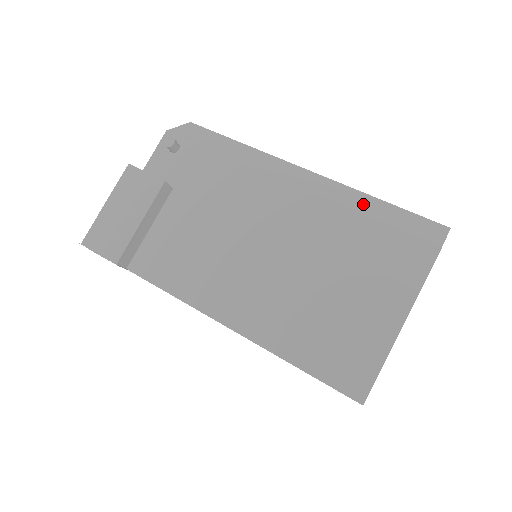
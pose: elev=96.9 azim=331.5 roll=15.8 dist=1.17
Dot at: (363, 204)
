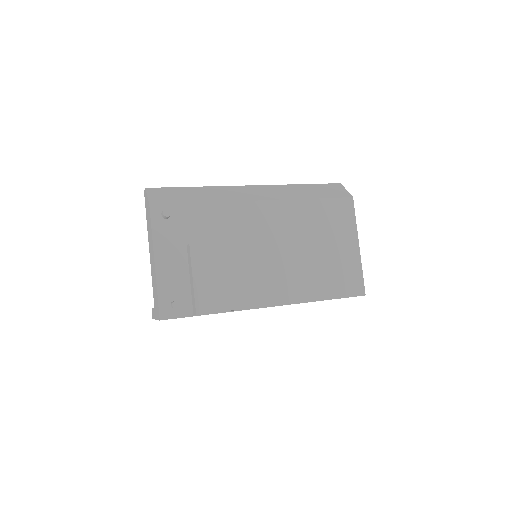
Dot at: (301, 192)
